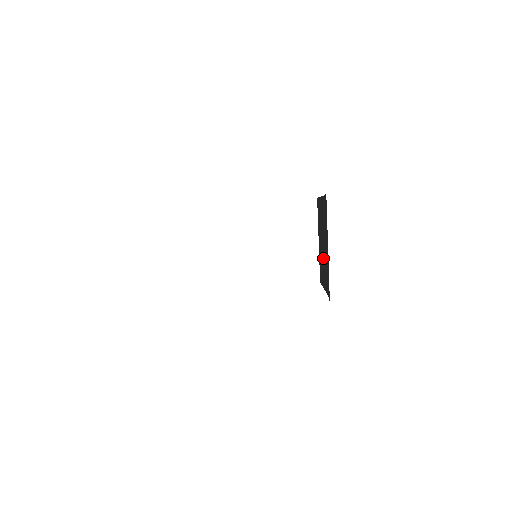
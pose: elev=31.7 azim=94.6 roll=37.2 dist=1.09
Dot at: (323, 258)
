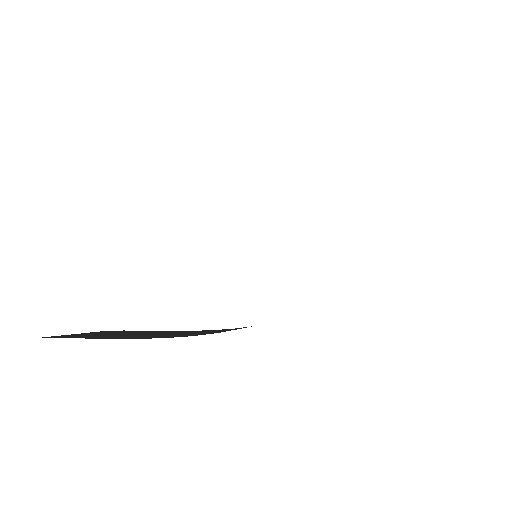
Dot at: occluded
